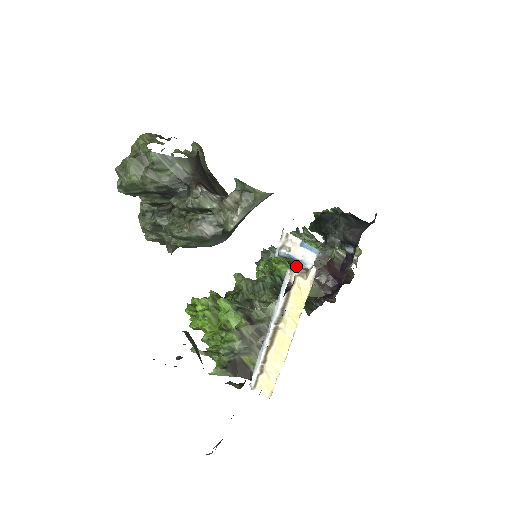
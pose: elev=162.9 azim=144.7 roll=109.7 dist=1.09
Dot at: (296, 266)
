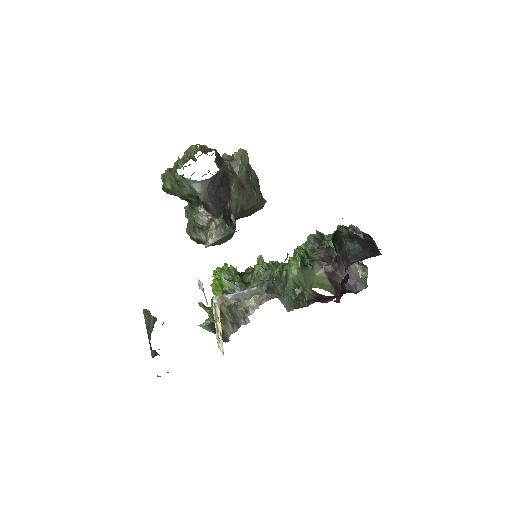
Dot at: (313, 264)
